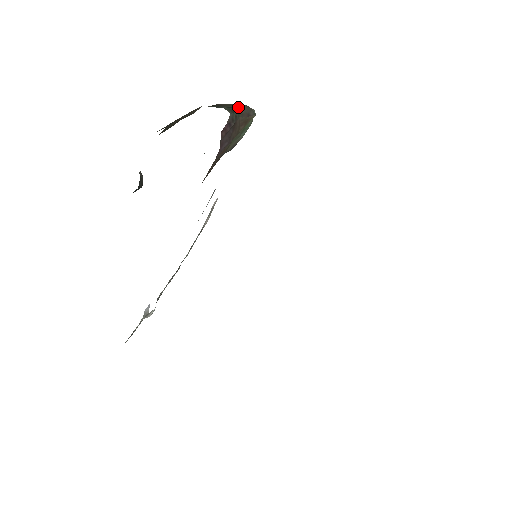
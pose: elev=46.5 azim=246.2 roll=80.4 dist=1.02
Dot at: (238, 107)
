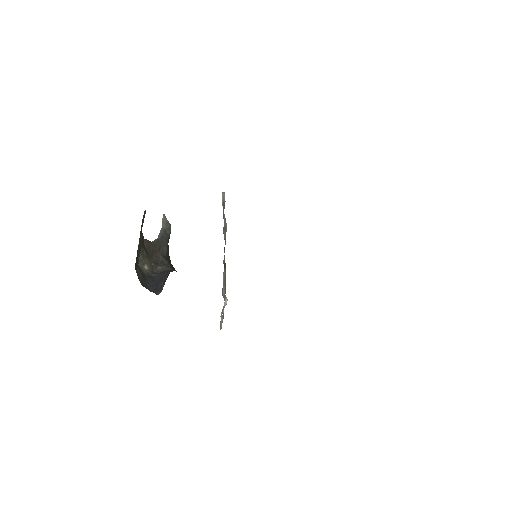
Dot at: occluded
